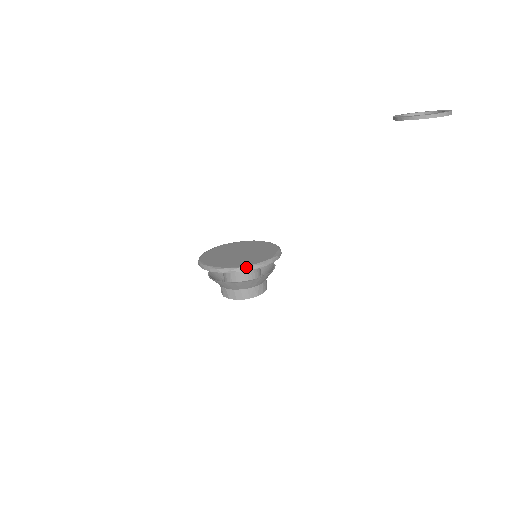
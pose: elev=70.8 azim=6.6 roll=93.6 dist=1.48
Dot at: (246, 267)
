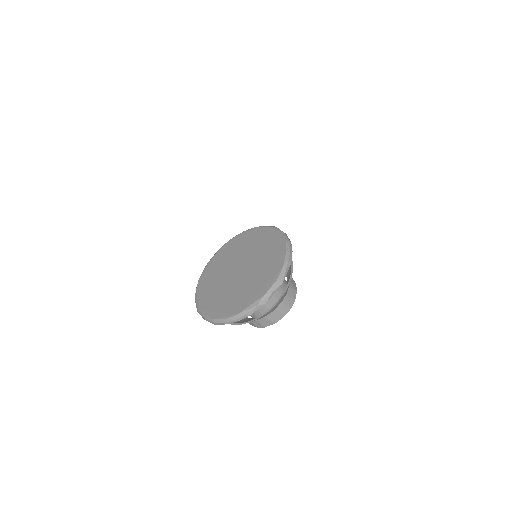
Dot at: (282, 273)
